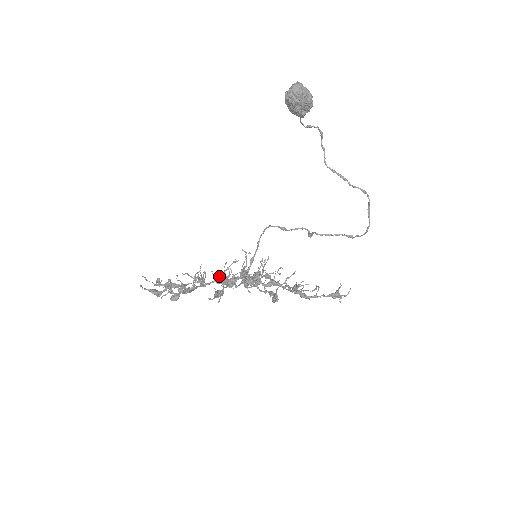
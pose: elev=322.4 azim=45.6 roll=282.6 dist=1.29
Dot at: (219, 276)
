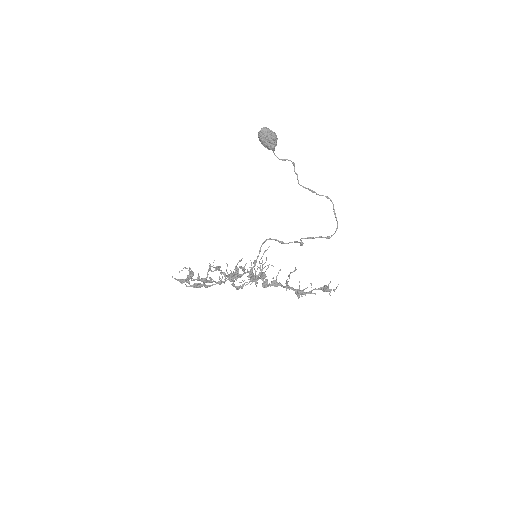
Dot at: (230, 274)
